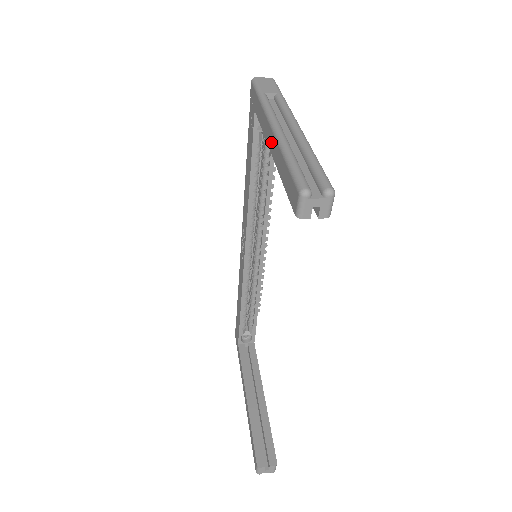
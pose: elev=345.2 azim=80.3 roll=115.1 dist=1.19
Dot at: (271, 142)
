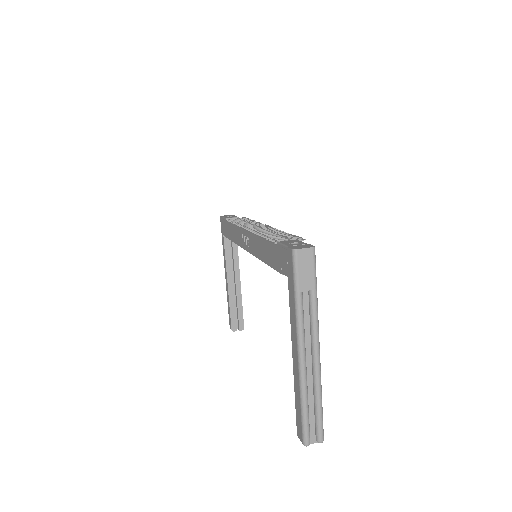
Dot at: (295, 359)
